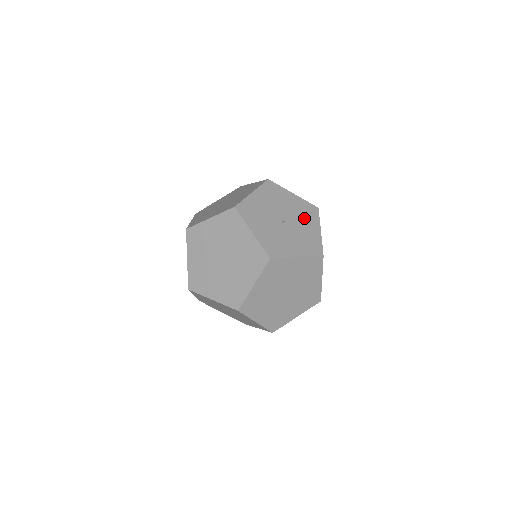
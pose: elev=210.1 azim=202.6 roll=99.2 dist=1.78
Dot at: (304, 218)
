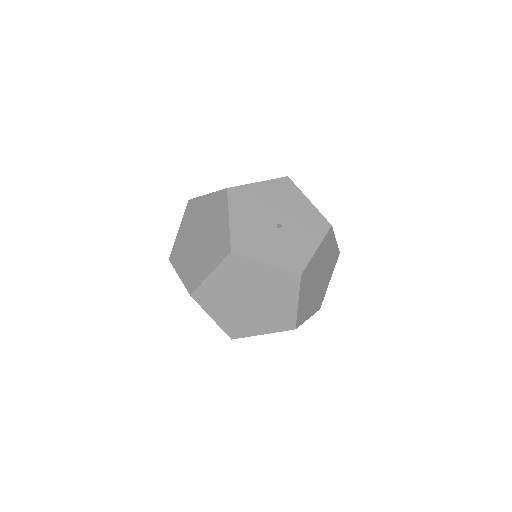
Dot at: (288, 201)
